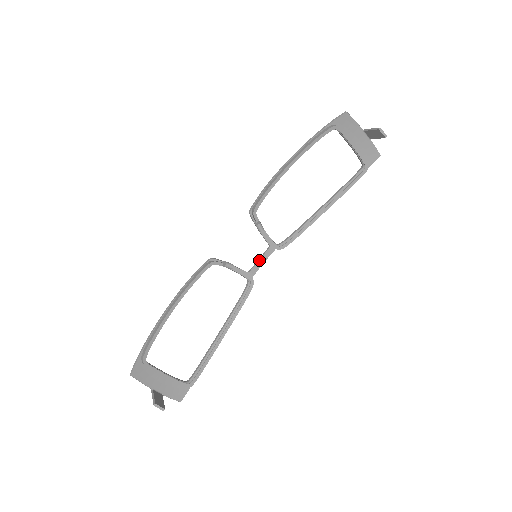
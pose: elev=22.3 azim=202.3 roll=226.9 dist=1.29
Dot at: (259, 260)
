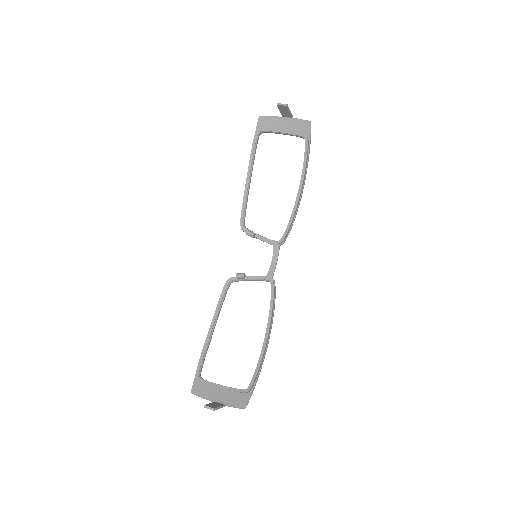
Dot at: (271, 261)
